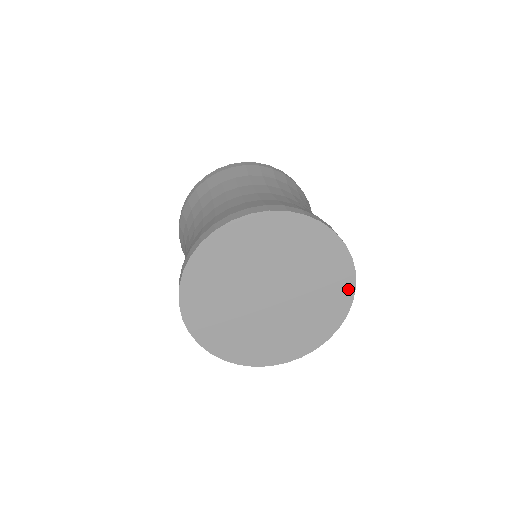
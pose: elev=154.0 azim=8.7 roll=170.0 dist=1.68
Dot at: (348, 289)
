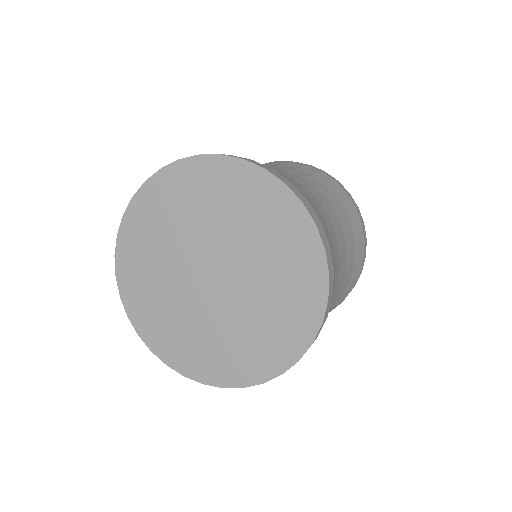
Dot at: (301, 339)
